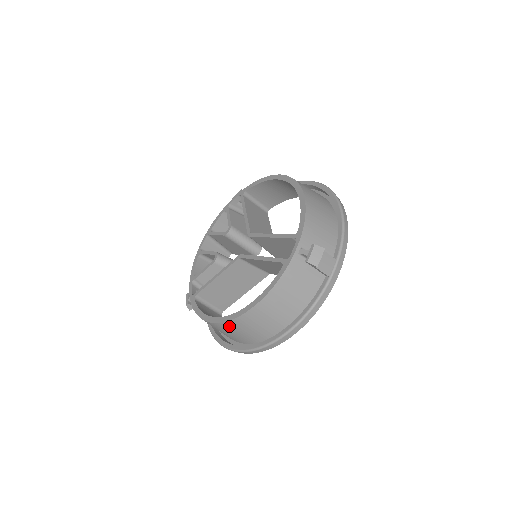
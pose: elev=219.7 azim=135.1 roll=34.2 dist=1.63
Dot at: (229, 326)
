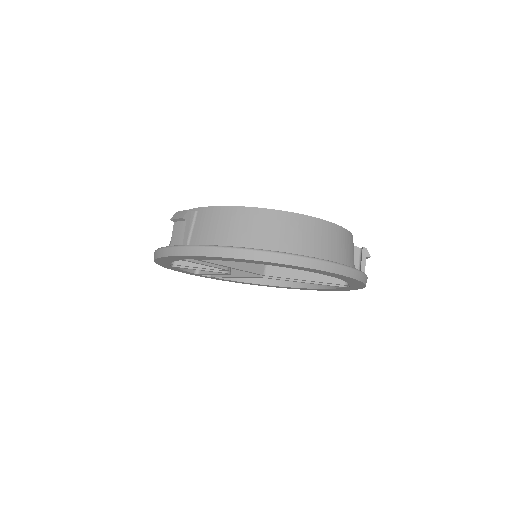
Dot at: (301, 223)
